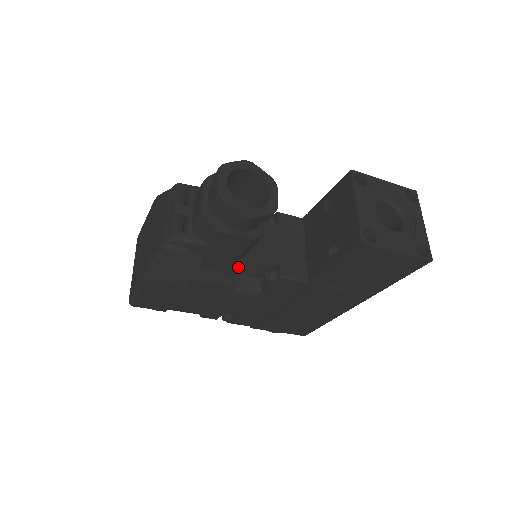
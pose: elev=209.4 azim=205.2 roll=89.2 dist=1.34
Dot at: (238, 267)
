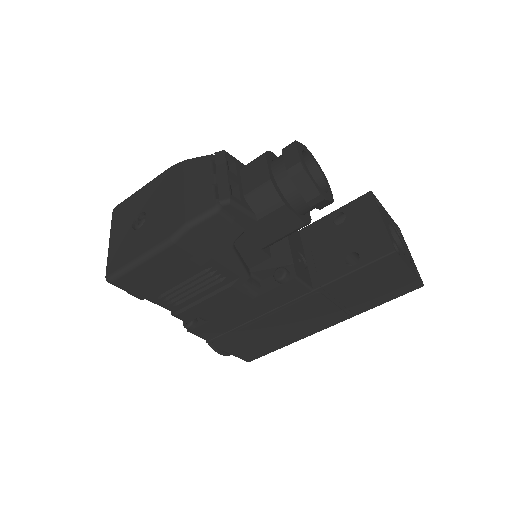
Dot at: (260, 257)
